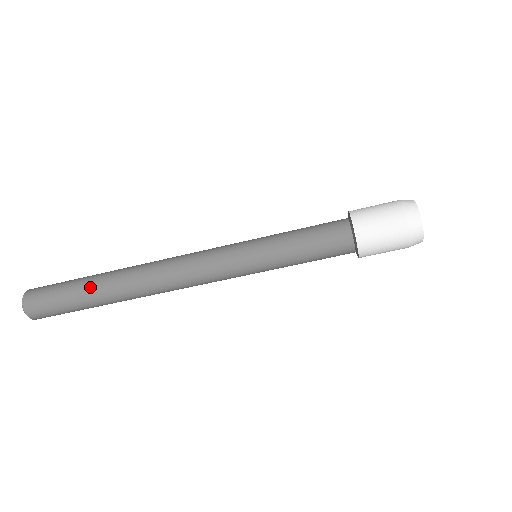
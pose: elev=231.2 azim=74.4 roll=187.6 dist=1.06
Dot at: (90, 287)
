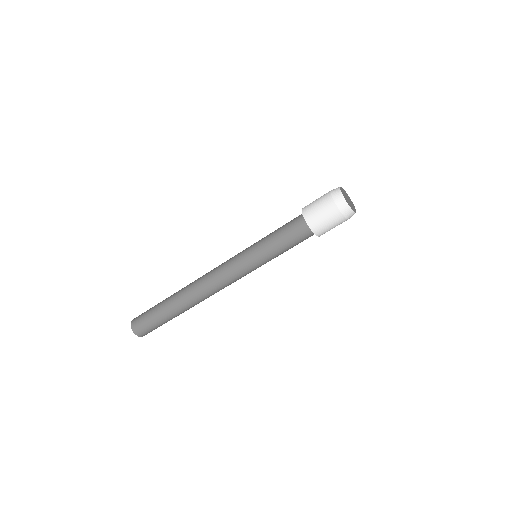
Dot at: (165, 300)
